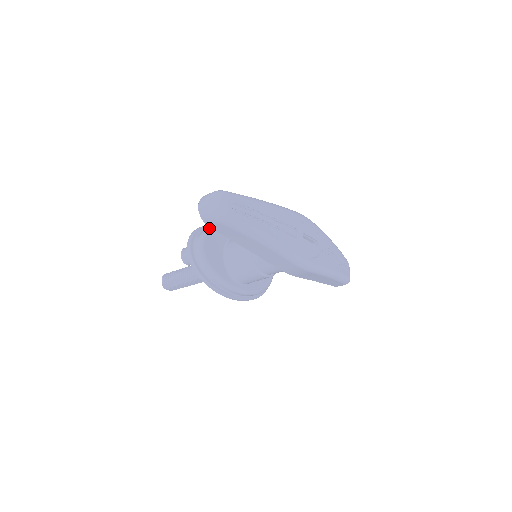
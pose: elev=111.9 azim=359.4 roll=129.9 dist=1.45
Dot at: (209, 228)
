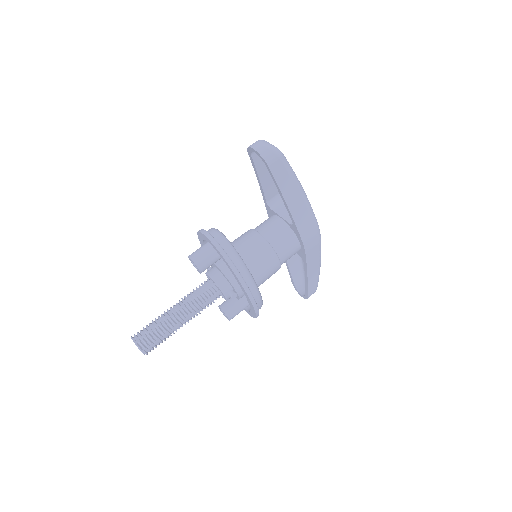
Dot at: occluded
